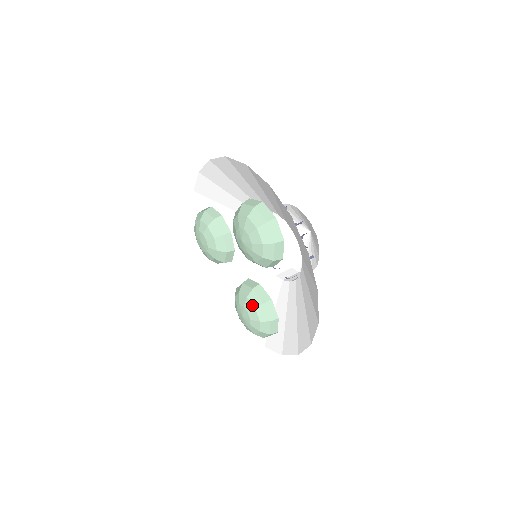
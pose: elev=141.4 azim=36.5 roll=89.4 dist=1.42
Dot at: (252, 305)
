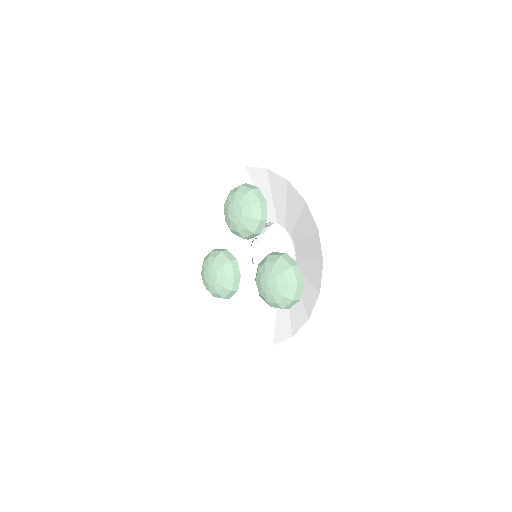
Dot at: (224, 284)
